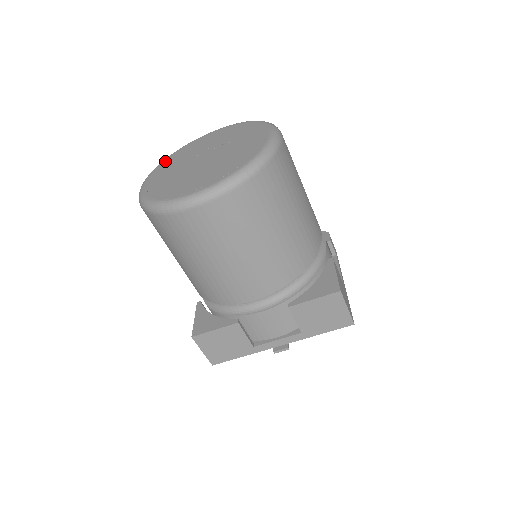
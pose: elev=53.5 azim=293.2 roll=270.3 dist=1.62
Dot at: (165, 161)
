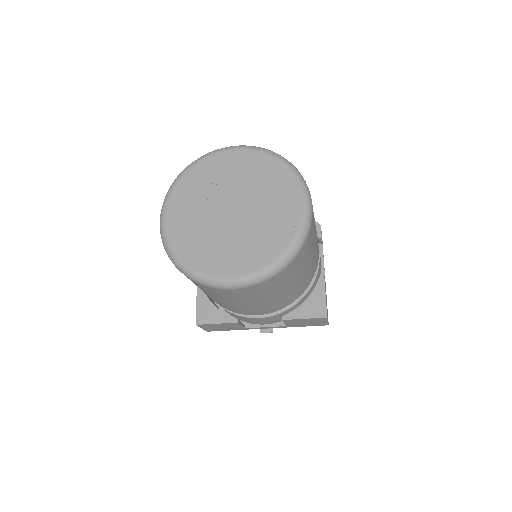
Dot at: (183, 182)
